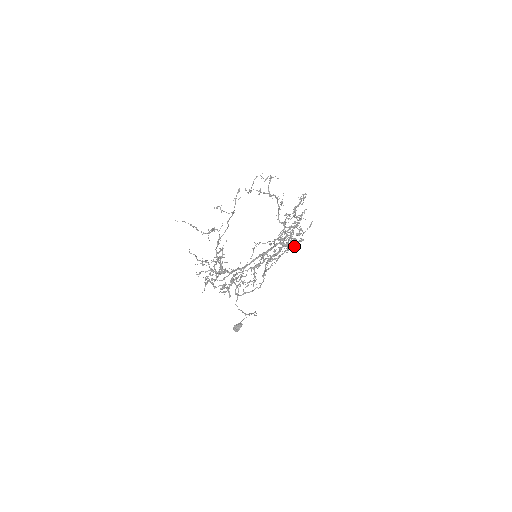
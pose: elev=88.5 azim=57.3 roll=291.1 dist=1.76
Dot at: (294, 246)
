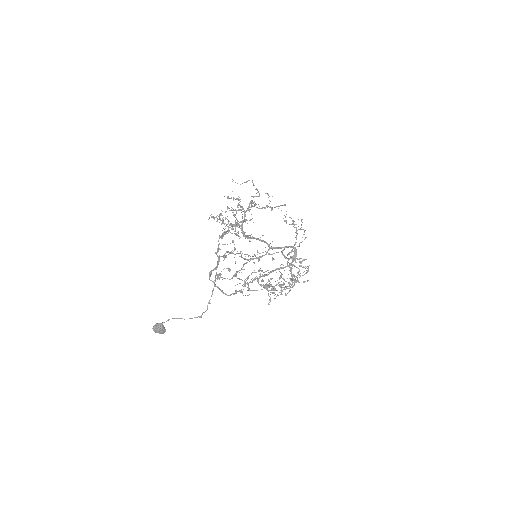
Dot at: (275, 298)
